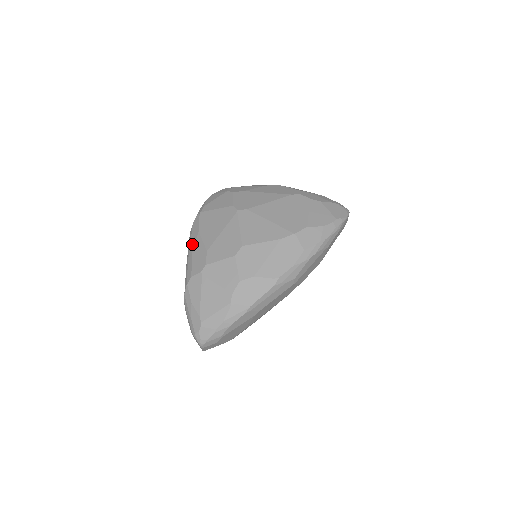
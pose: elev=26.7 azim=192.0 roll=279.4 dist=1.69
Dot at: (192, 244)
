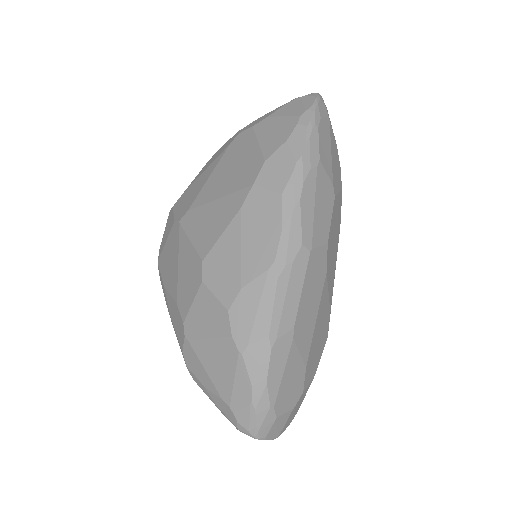
Dot at: (167, 307)
